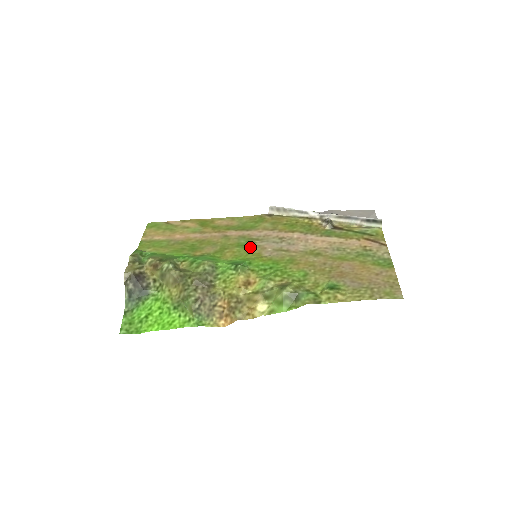
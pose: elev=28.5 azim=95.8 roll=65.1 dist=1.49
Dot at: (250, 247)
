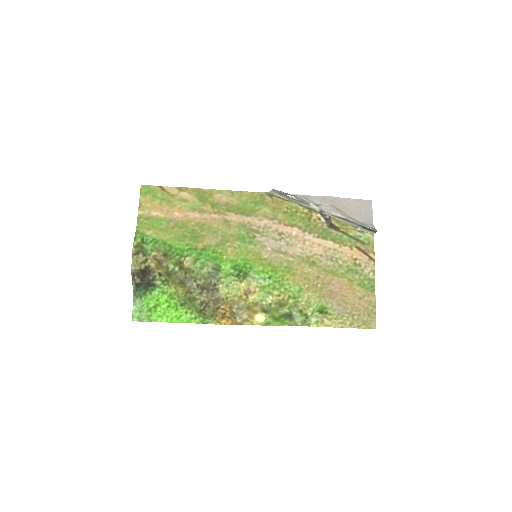
Dot at: (250, 243)
